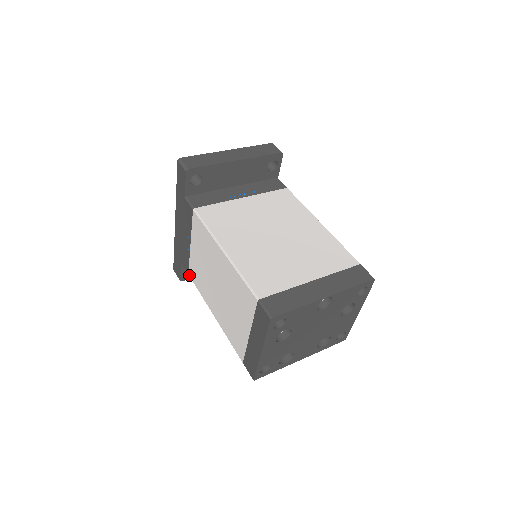
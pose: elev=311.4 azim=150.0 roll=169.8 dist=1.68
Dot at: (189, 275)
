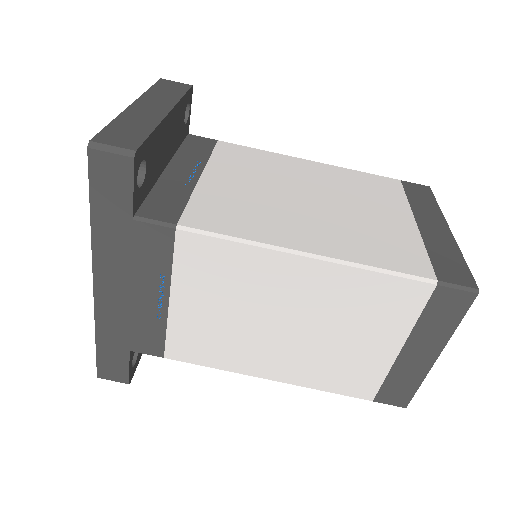
Dot at: (168, 358)
